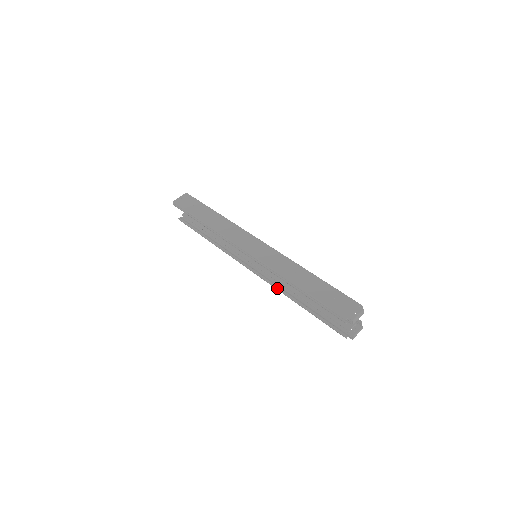
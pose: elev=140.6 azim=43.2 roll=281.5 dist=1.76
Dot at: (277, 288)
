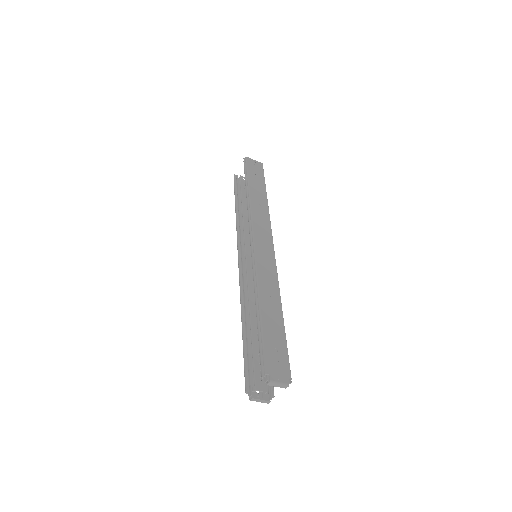
Dot at: (242, 295)
